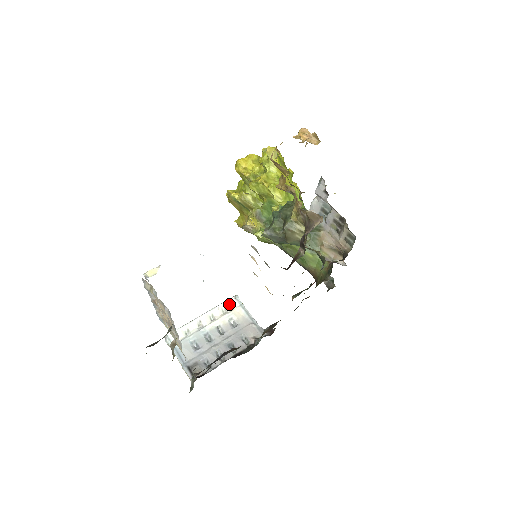
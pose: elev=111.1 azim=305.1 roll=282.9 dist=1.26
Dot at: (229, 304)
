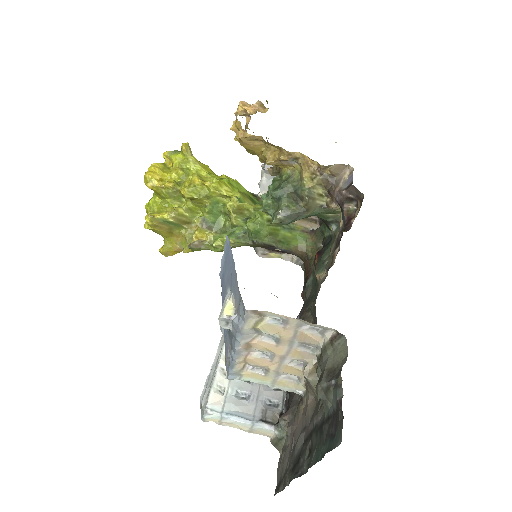
Dot at: occluded
